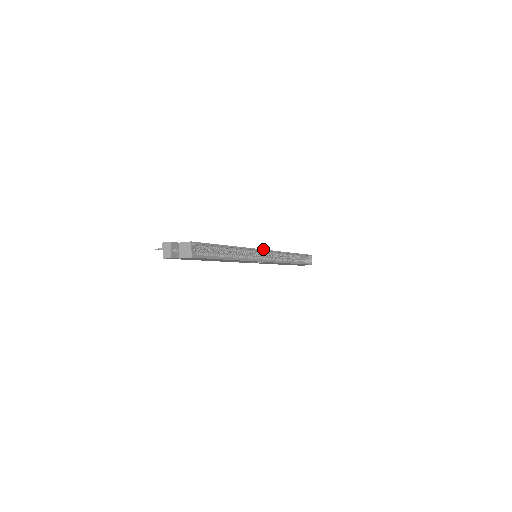
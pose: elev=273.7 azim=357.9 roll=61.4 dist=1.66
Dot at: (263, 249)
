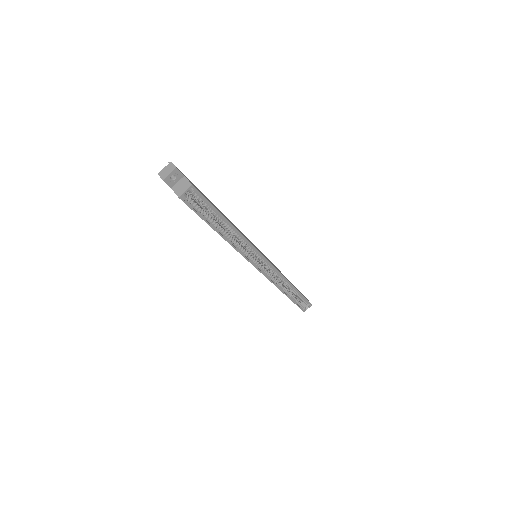
Dot at: occluded
